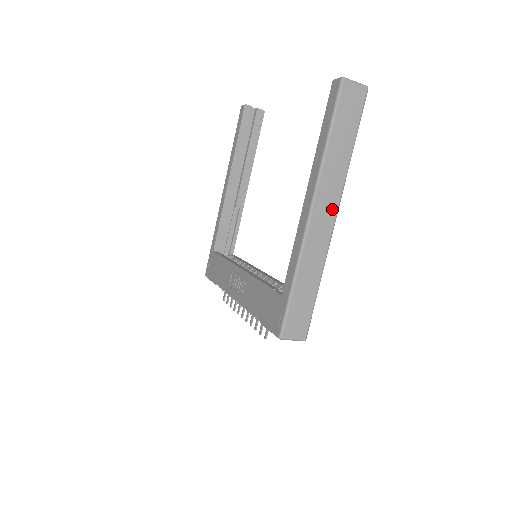
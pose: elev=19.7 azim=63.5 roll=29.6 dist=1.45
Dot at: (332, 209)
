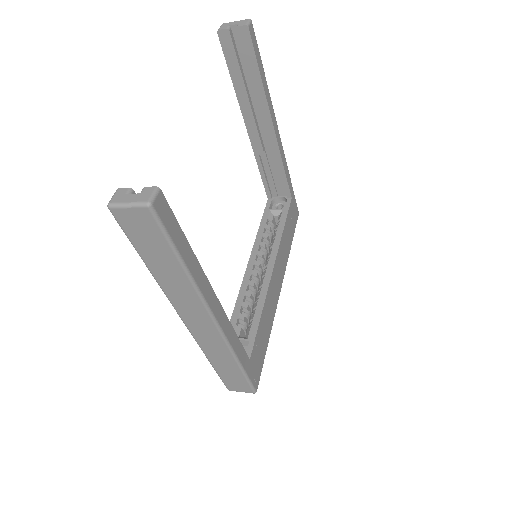
Dot at: (204, 317)
